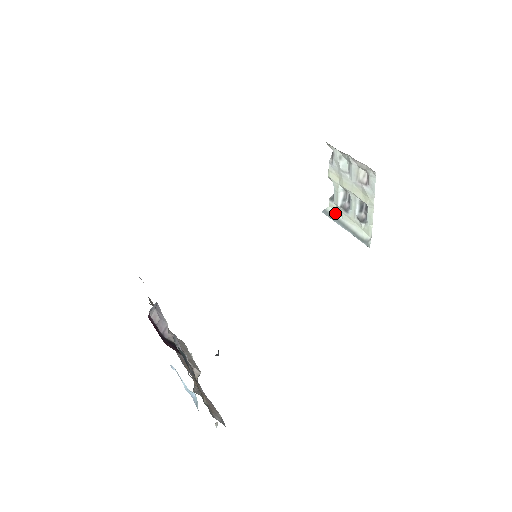
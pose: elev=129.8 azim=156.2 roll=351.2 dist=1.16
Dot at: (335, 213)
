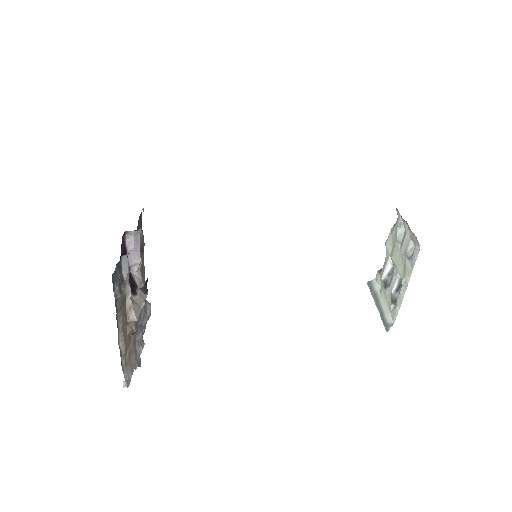
Dot at: (377, 287)
